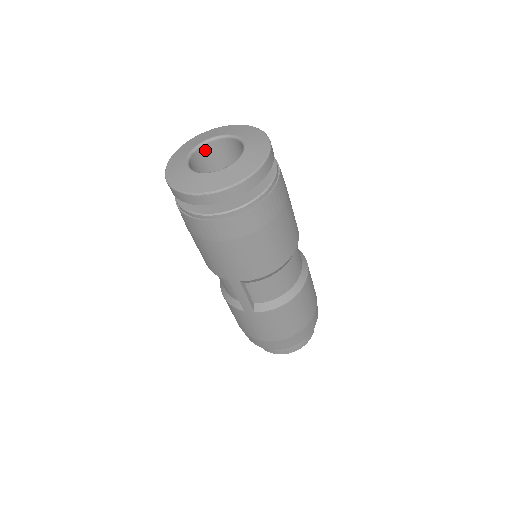
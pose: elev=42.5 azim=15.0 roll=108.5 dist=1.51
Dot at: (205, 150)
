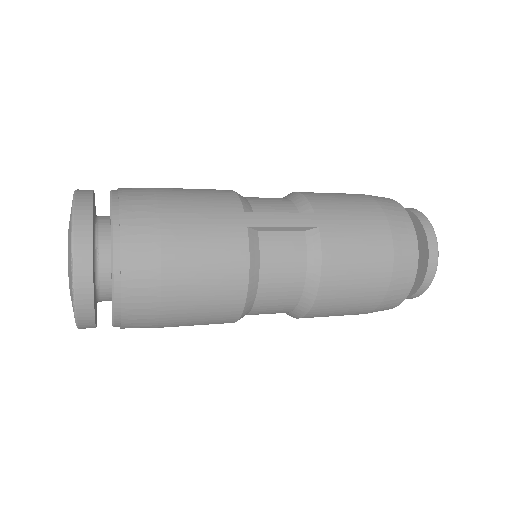
Dot at: occluded
